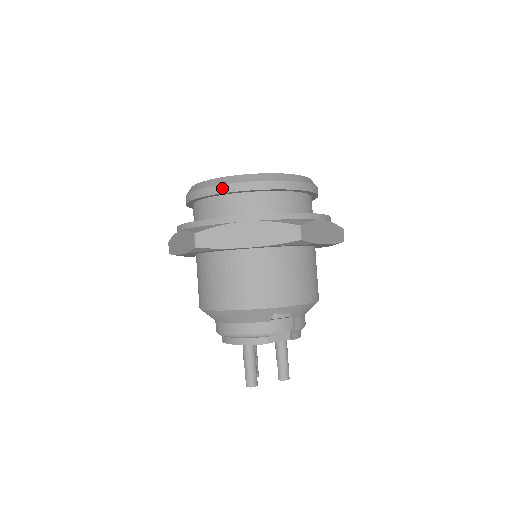
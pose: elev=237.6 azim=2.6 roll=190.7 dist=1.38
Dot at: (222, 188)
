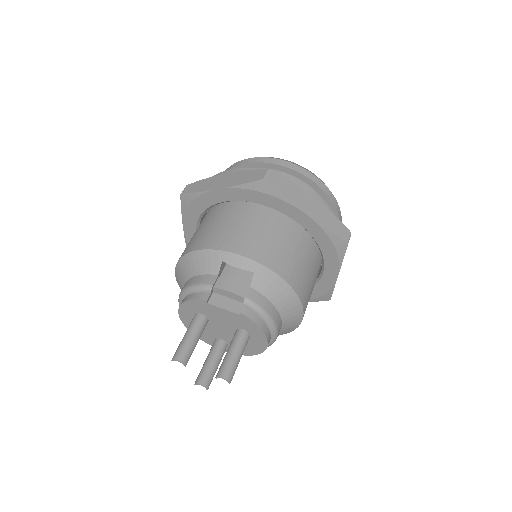
Dot at: (231, 167)
